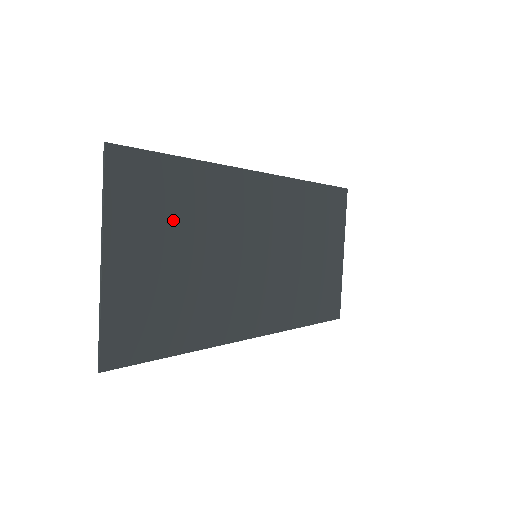
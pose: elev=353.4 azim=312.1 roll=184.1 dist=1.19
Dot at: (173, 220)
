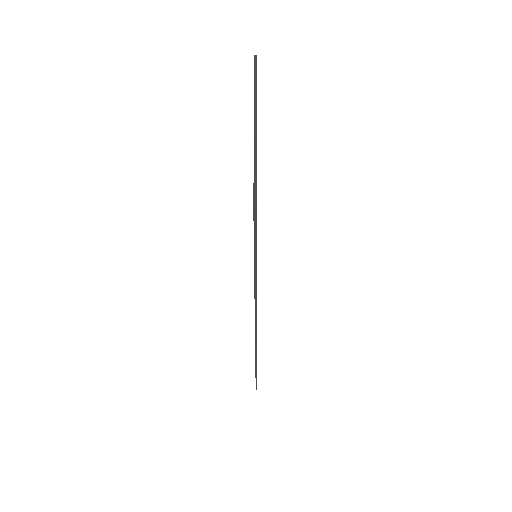
Dot at: occluded
